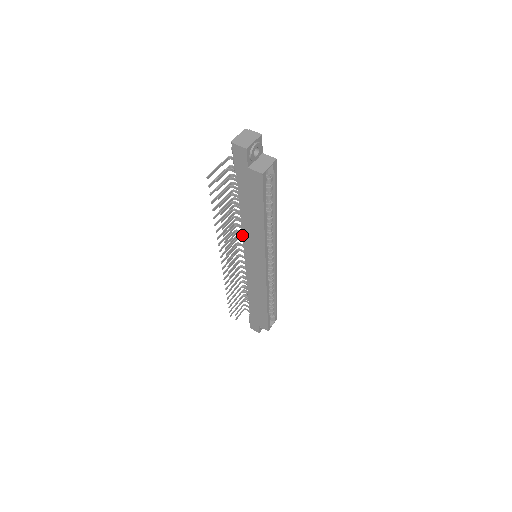
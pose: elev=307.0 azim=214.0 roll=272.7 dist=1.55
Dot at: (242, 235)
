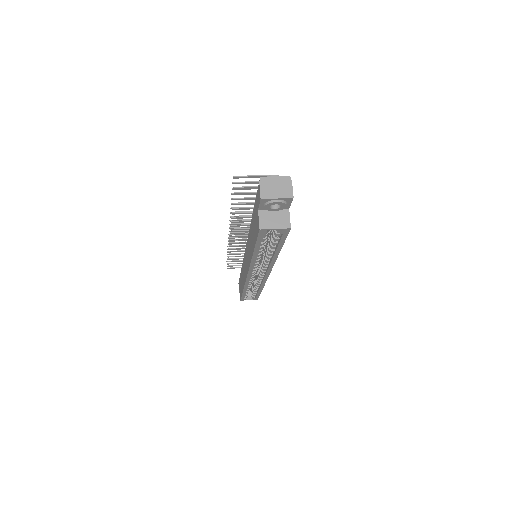
Dot at: (248, 236)
